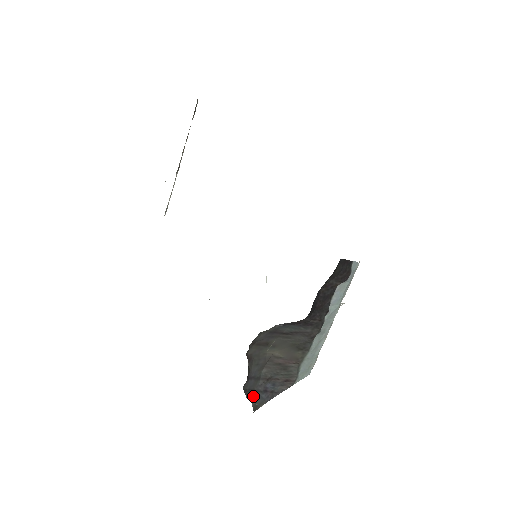
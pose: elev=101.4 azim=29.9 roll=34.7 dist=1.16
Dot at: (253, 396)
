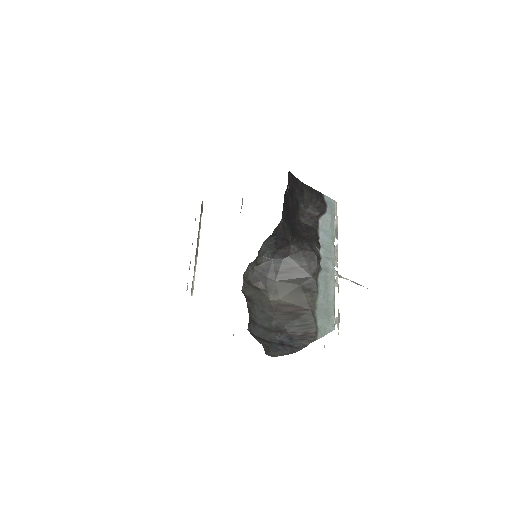
Dot at: (265, 344)
